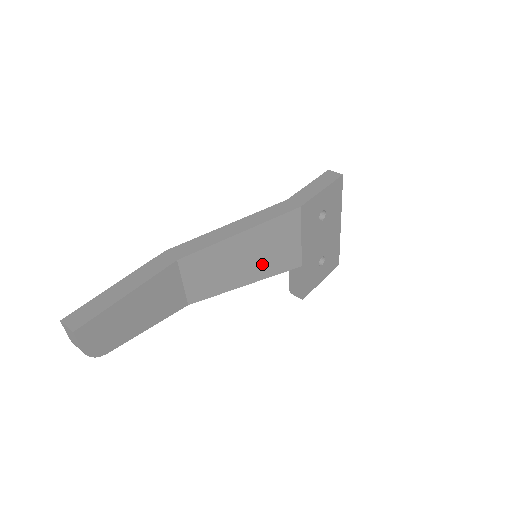
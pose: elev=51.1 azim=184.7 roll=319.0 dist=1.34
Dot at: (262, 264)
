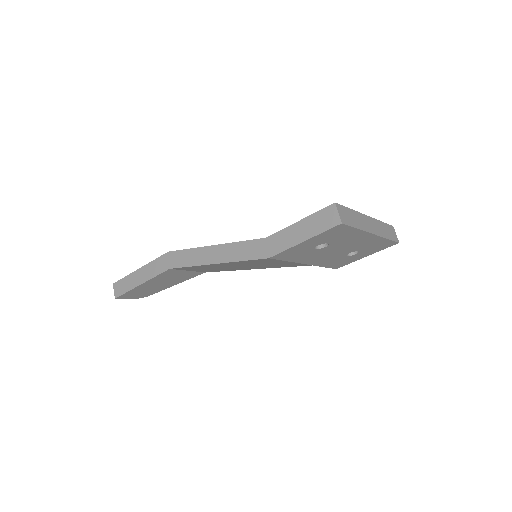
Dot at: (258, 266)
